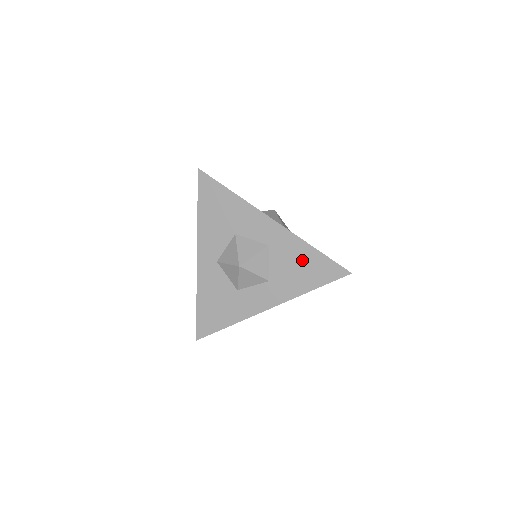
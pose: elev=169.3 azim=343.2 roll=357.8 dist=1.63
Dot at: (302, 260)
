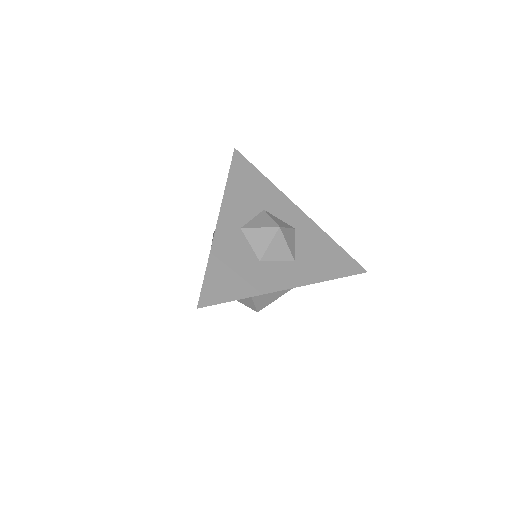
Dot at: (326, 250)
